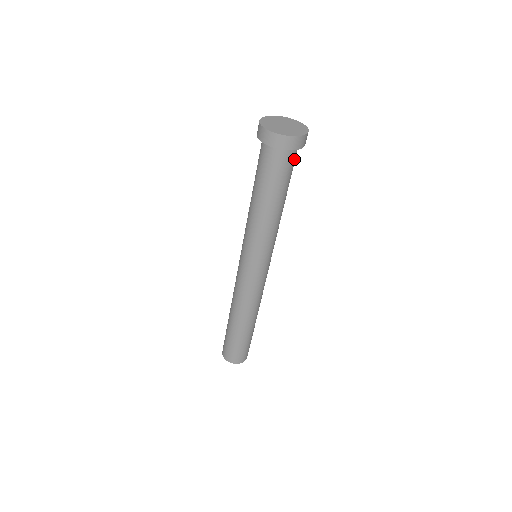
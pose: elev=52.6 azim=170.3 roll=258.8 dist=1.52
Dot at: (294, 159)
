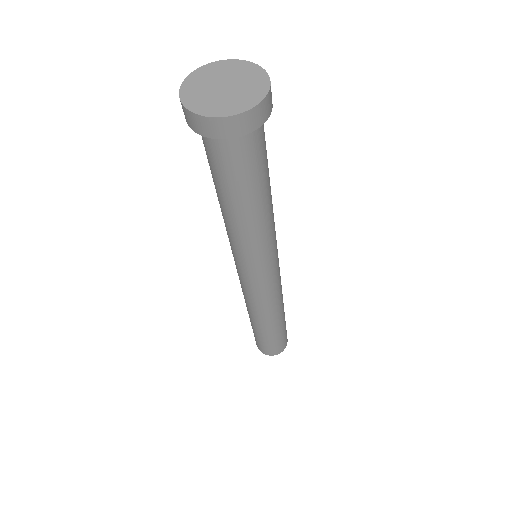
Dot at: (247, 148)
